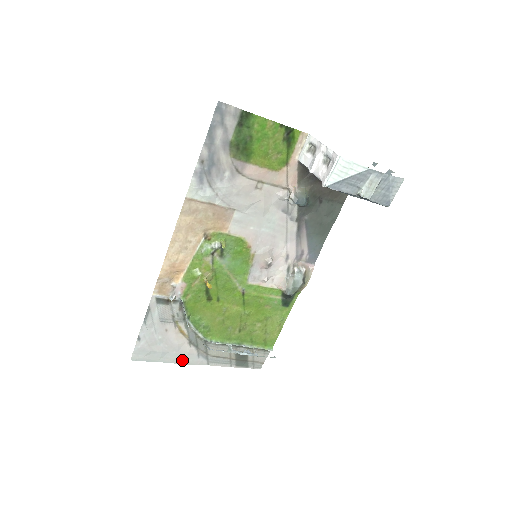
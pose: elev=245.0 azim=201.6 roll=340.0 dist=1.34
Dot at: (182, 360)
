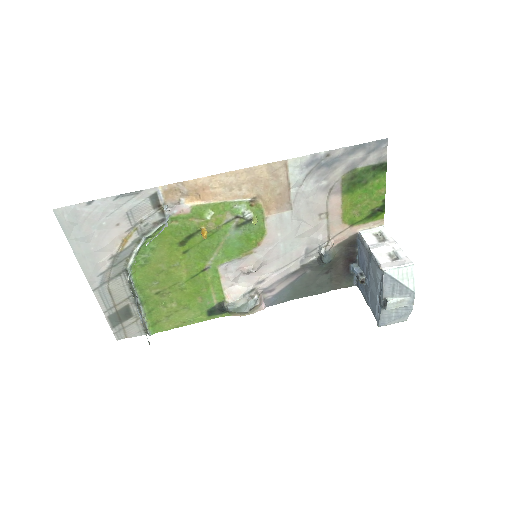
Dot at: (85, 262)
